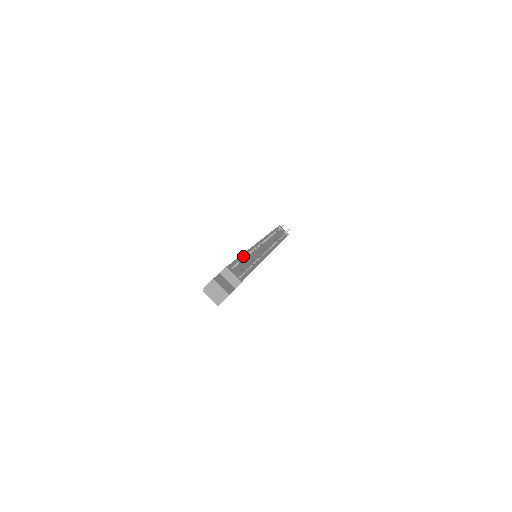
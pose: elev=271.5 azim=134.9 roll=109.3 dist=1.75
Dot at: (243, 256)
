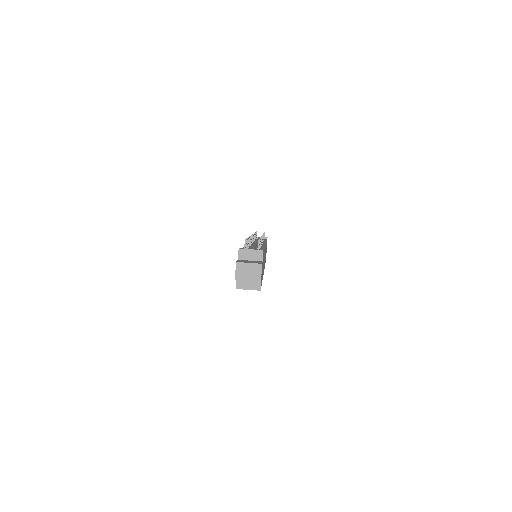
Dot at: occluded
